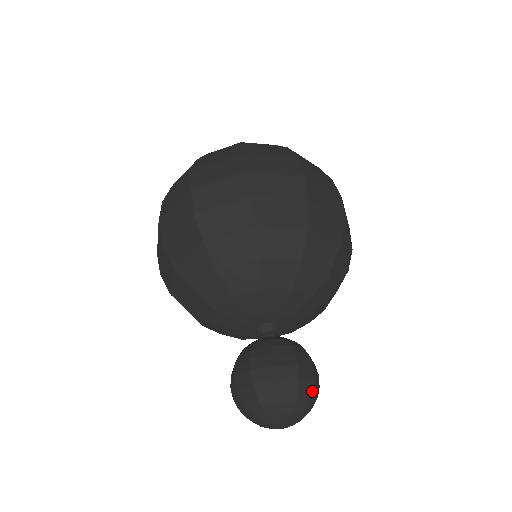
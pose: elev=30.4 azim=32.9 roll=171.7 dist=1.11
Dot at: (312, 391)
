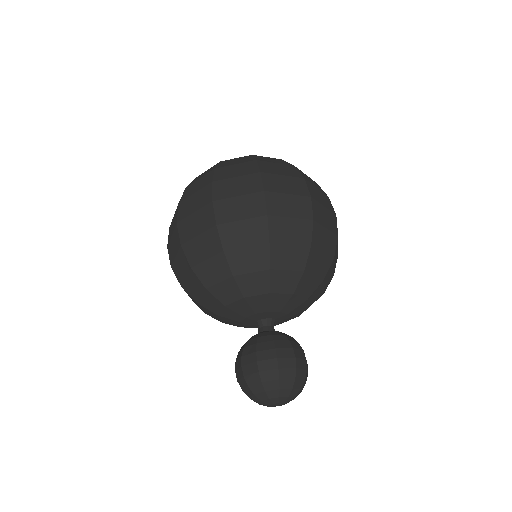
Dot at: (304, 379)
